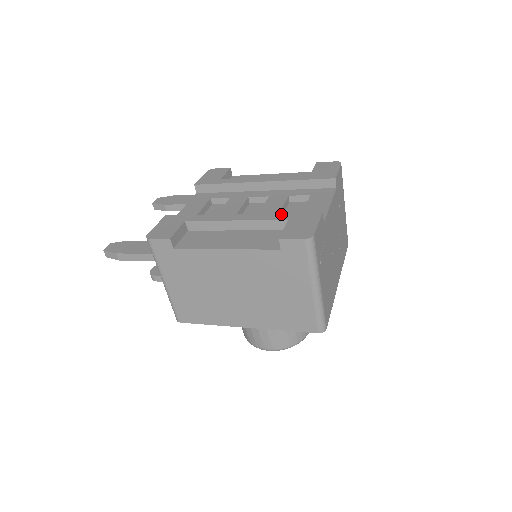
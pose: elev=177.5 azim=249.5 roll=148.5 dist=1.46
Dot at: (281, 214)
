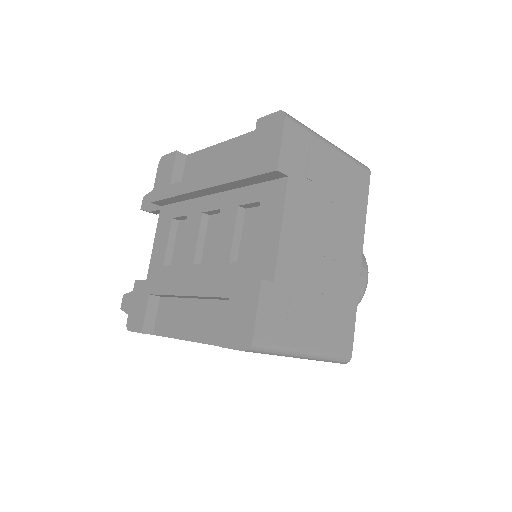
Dot at: (222, 283)
